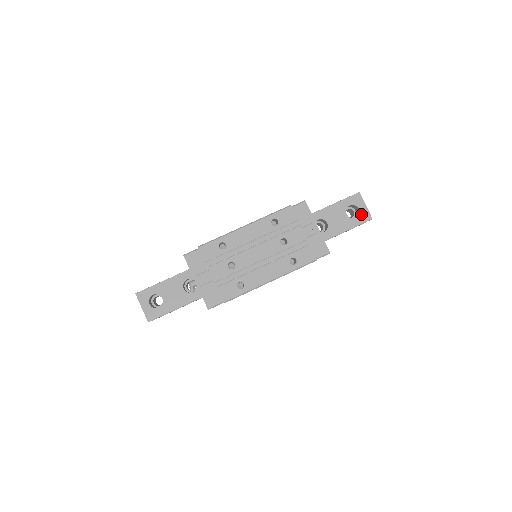
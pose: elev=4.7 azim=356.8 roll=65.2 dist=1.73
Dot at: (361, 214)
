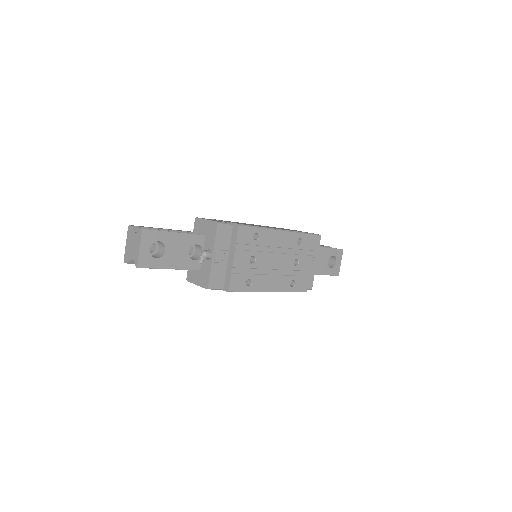
Dot at: (335, 267)
